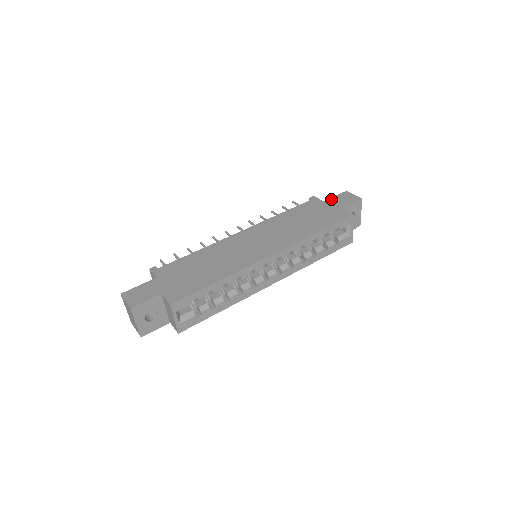
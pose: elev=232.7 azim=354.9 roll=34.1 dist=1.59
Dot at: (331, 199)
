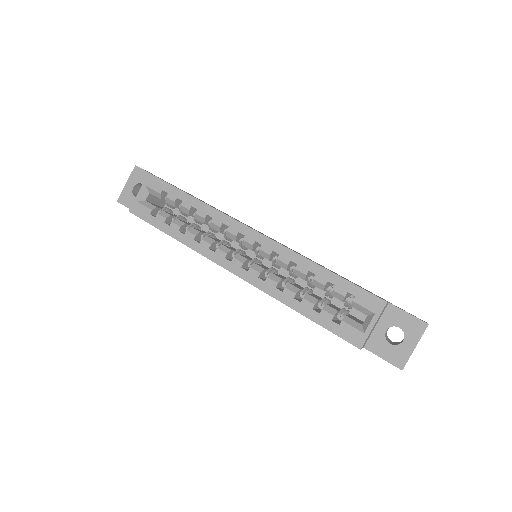
Dot at: occluded
